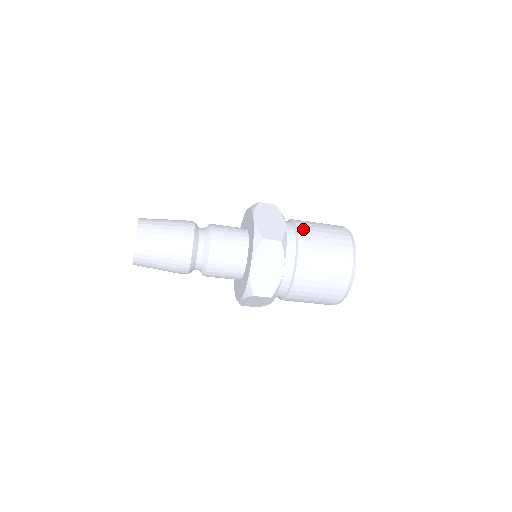
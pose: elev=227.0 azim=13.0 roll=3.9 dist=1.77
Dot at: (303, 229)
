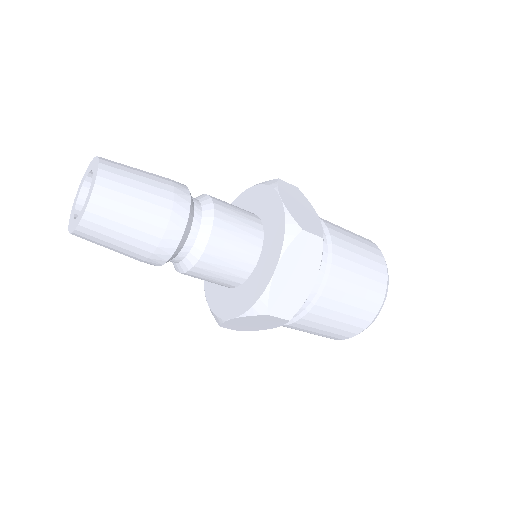
Dot at: (333, 229)
